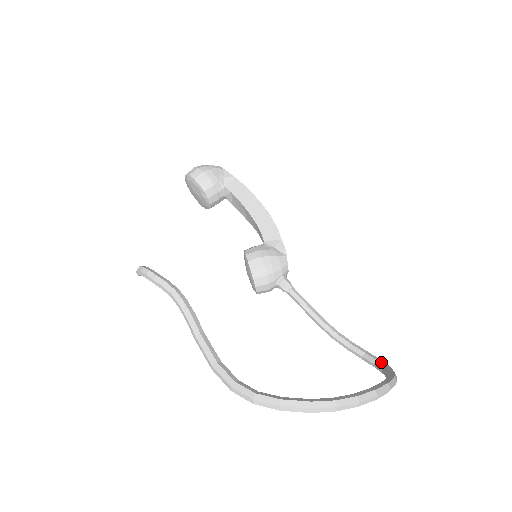
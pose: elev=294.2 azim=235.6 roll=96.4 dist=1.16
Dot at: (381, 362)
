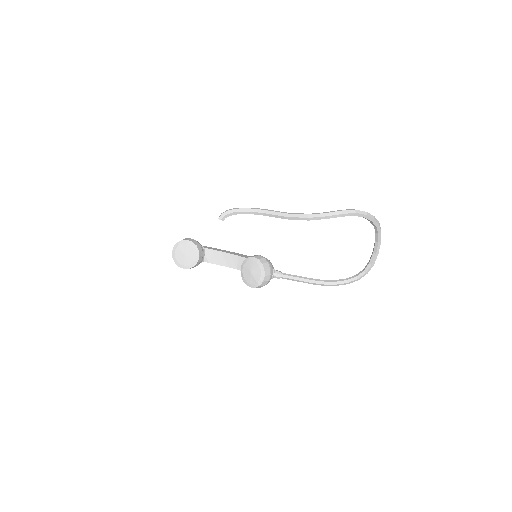
Dot at: (359, 273)
